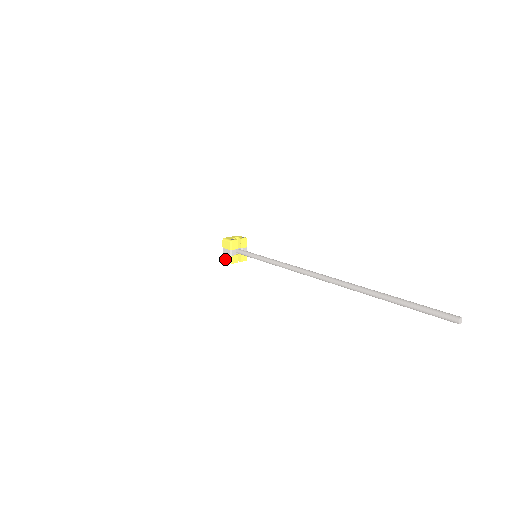
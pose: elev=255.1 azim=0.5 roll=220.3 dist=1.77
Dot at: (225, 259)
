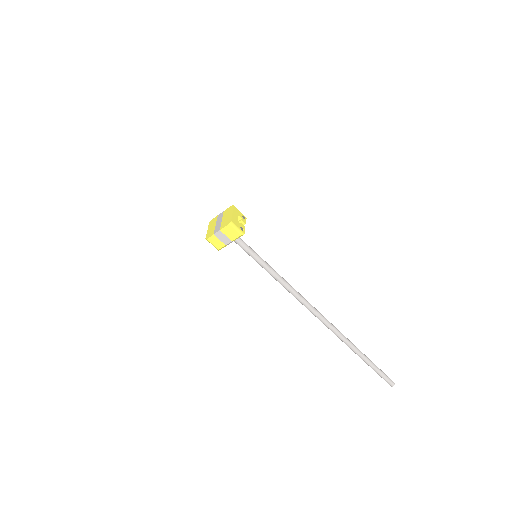
Dot at: (213, 242)
